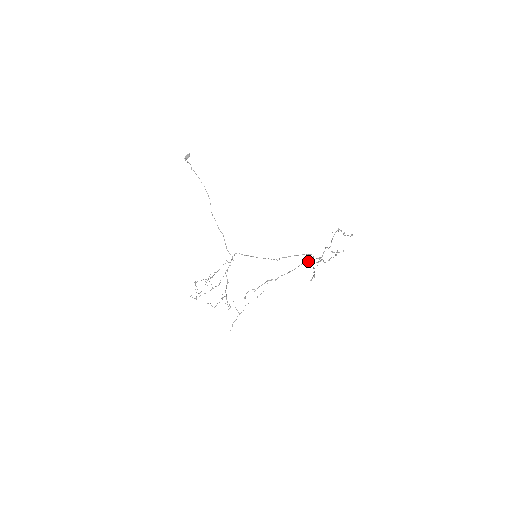
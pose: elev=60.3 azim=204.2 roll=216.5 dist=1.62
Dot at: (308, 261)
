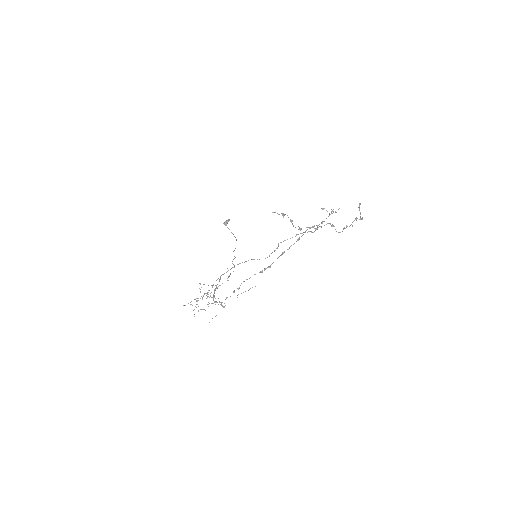
Dot at: occluded
